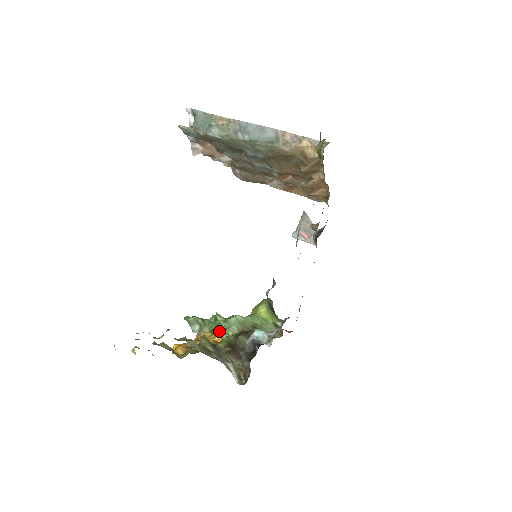
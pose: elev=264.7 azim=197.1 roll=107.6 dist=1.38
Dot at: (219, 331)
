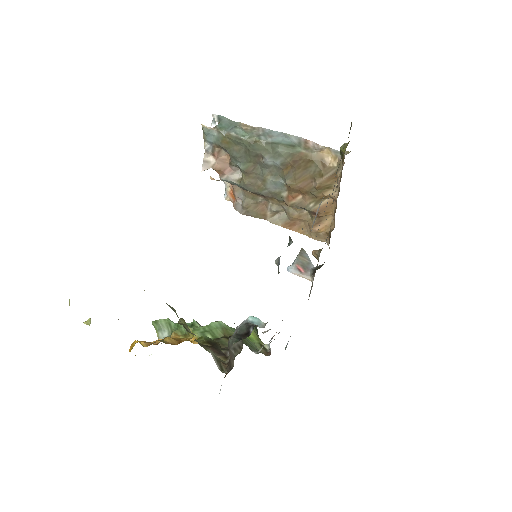
Dot at: (196, 332)
